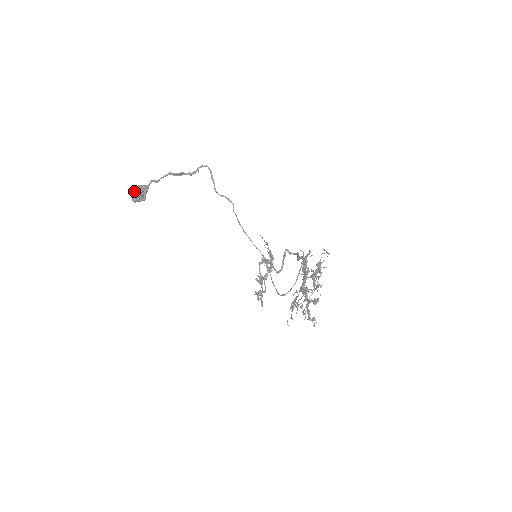
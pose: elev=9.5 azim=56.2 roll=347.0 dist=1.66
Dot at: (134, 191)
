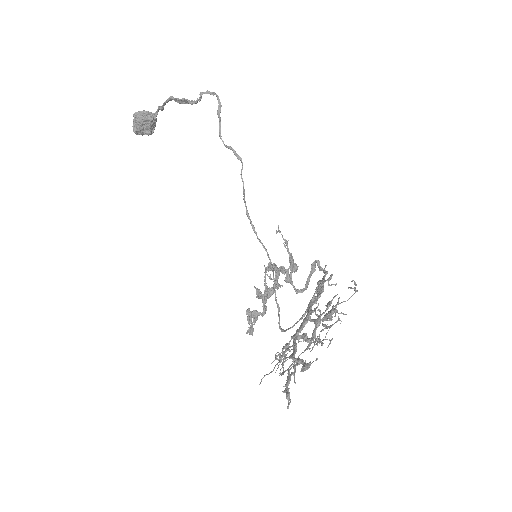
Dot at: (134, 117)
